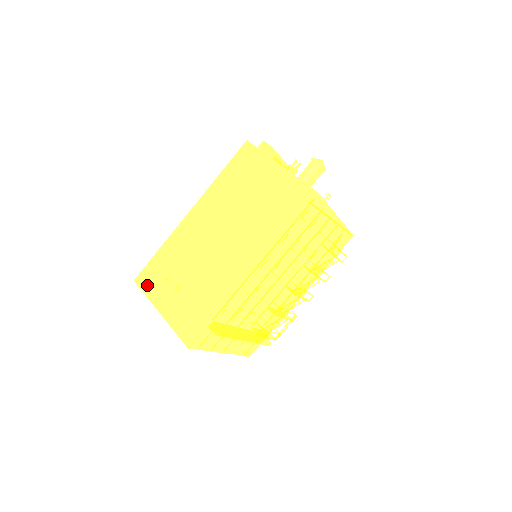
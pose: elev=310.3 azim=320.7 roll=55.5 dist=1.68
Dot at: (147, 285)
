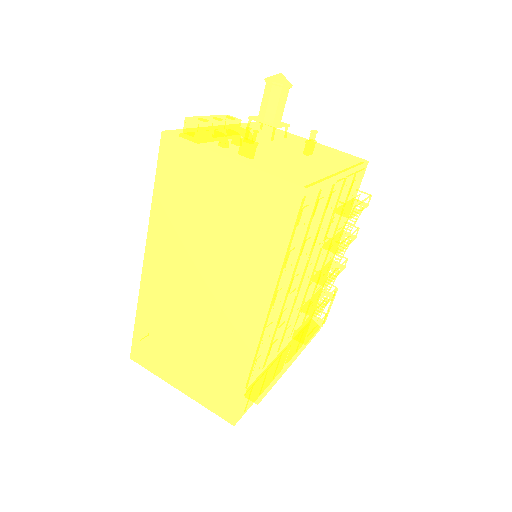
Dot at: (147, 361)
